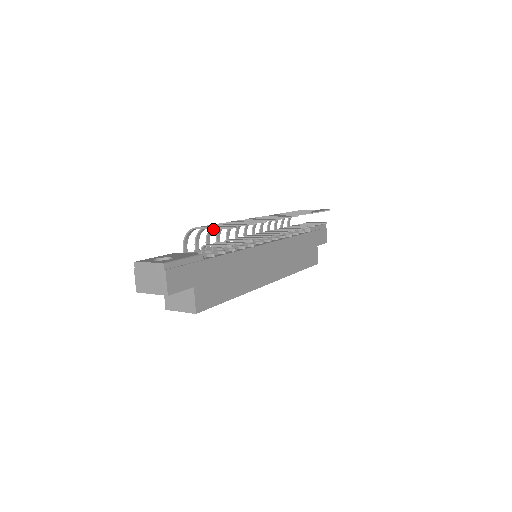
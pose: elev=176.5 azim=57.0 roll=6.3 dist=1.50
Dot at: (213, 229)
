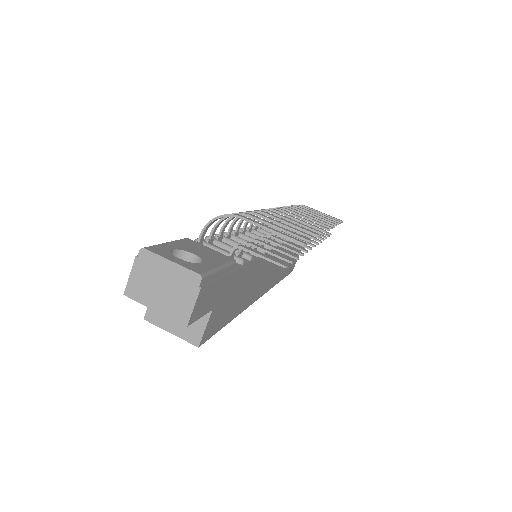
Dot at: occluded
